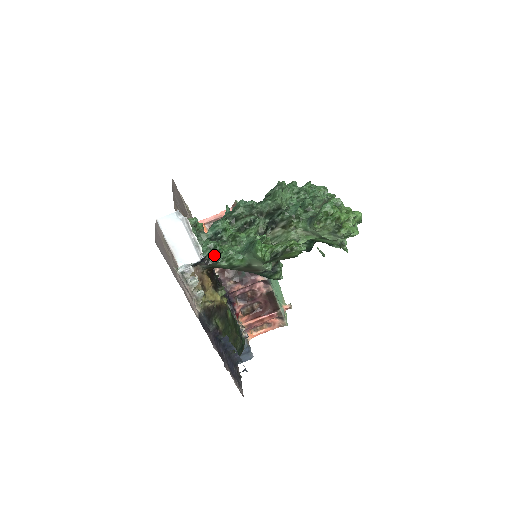
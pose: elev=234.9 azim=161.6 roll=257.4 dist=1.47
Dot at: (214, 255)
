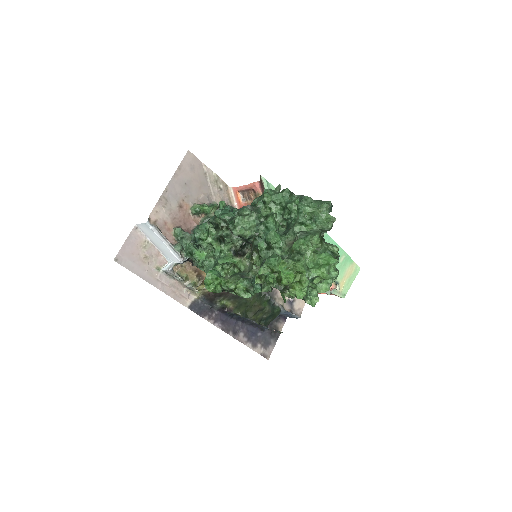
Dot at: occluded
